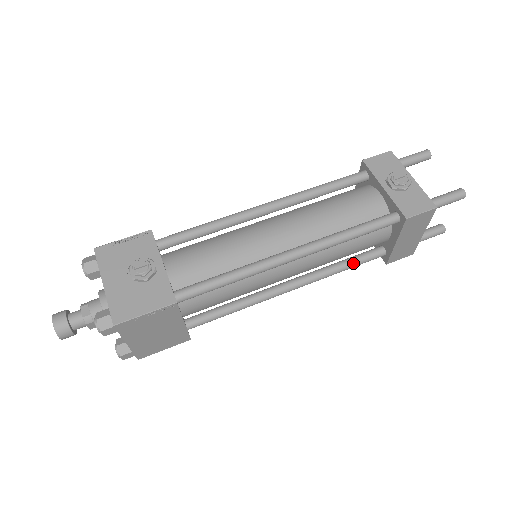
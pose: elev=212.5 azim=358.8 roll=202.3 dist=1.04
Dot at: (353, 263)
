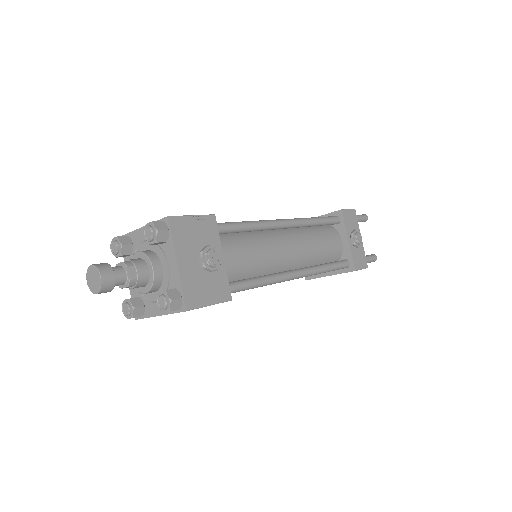
Dot at: occluded
